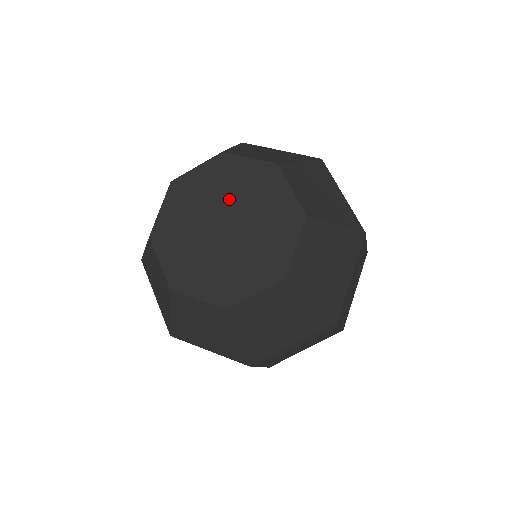
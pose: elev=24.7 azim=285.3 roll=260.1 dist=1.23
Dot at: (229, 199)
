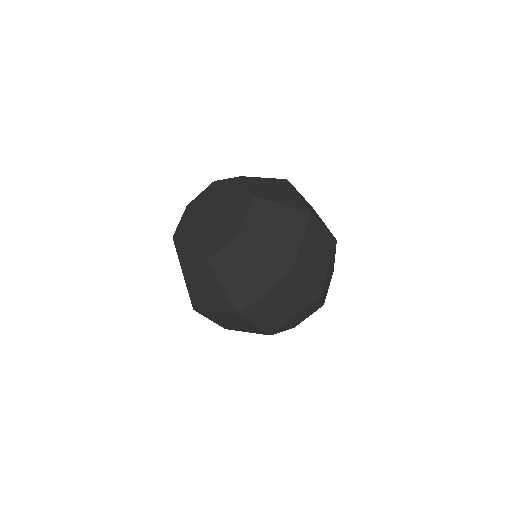
Dot at: (223, 204)
